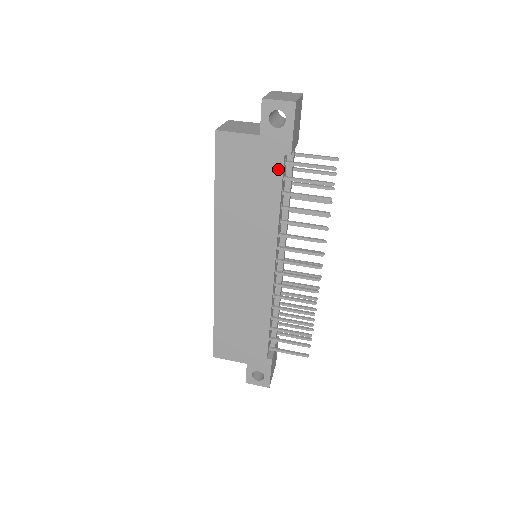
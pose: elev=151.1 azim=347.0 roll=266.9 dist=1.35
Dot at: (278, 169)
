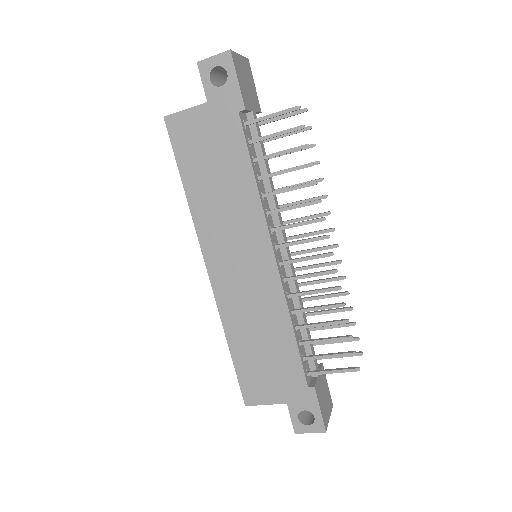
Dot at: (238, 131)
